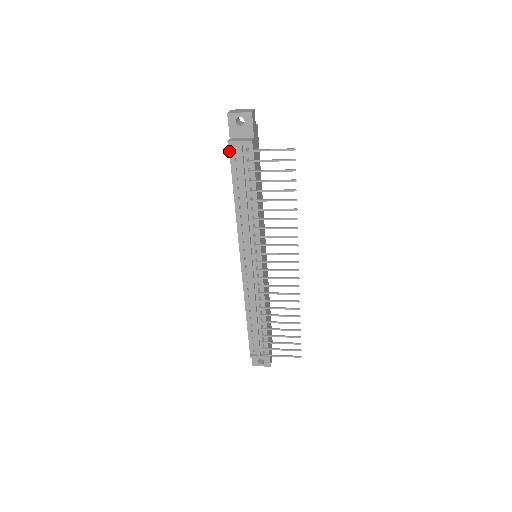
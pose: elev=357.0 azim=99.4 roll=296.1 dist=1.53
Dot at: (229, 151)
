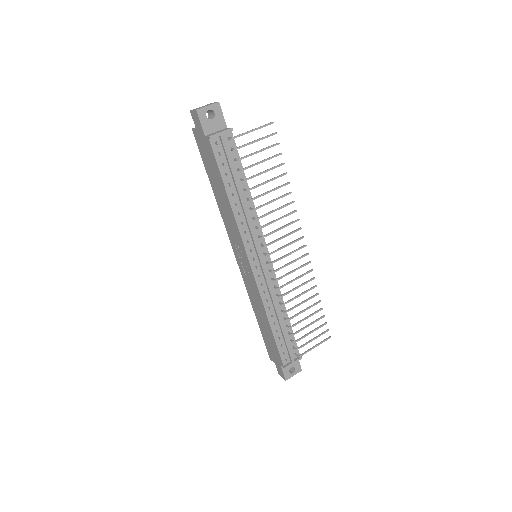
Dot at: (211, 147)
